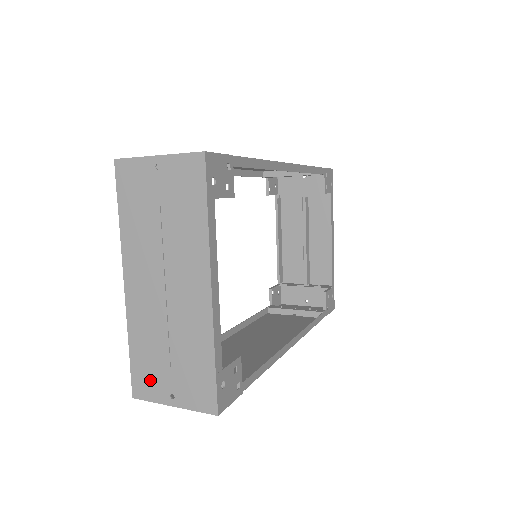
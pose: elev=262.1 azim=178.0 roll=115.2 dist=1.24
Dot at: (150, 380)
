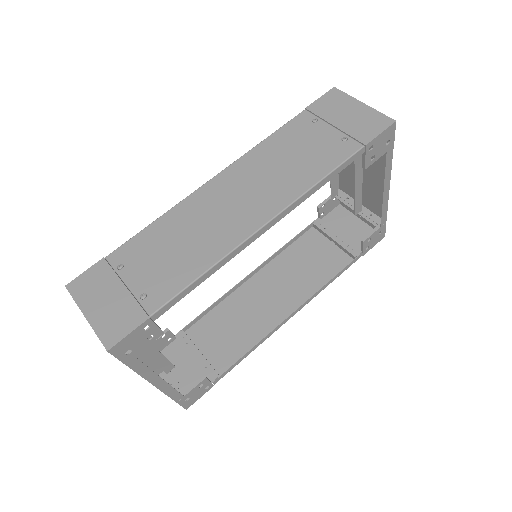
Dot at: occluded
